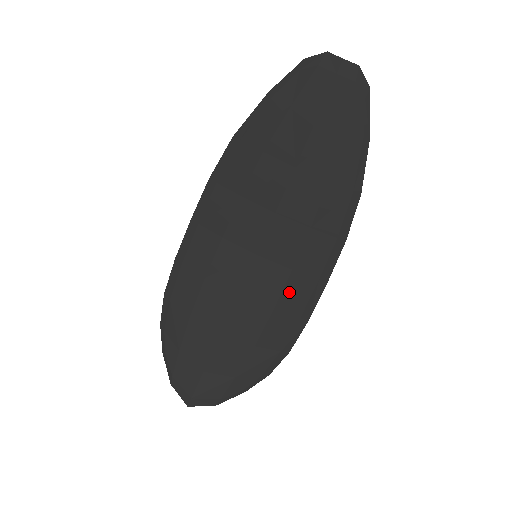
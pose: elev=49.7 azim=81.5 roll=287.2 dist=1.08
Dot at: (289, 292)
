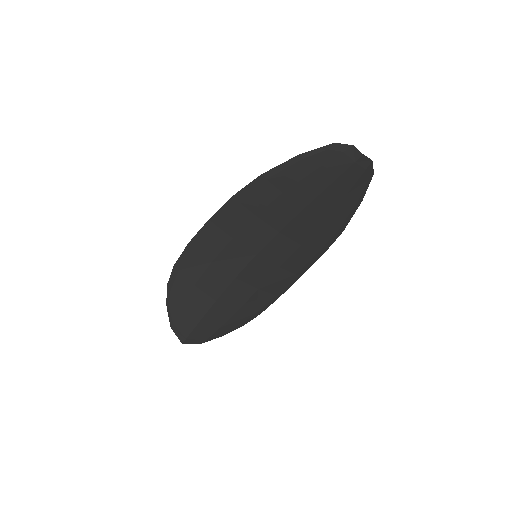
Dot at: (273, 280)
